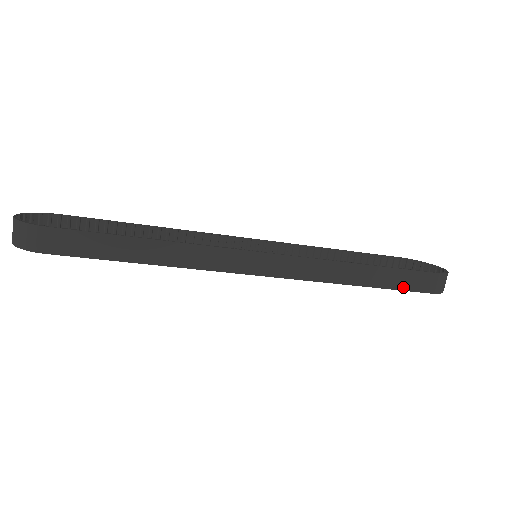
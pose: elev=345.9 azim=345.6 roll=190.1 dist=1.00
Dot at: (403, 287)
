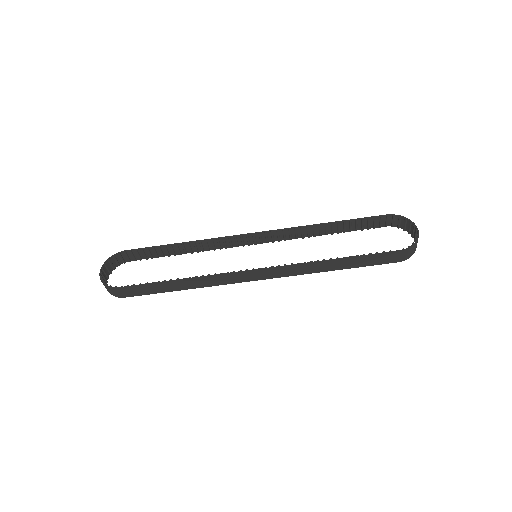
Dot at: (371, 264)
